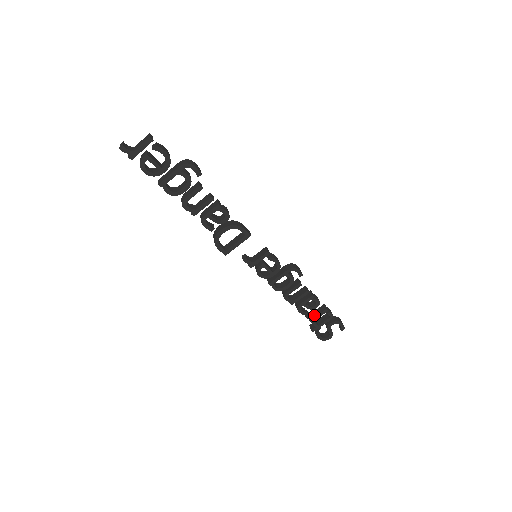
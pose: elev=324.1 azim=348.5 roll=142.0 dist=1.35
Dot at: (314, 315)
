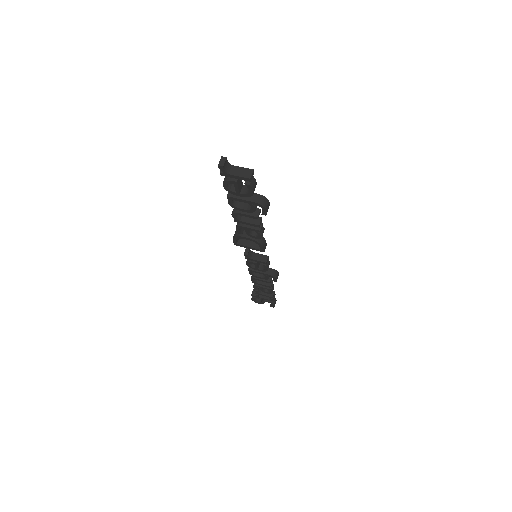
Dot at: (262, 292)
